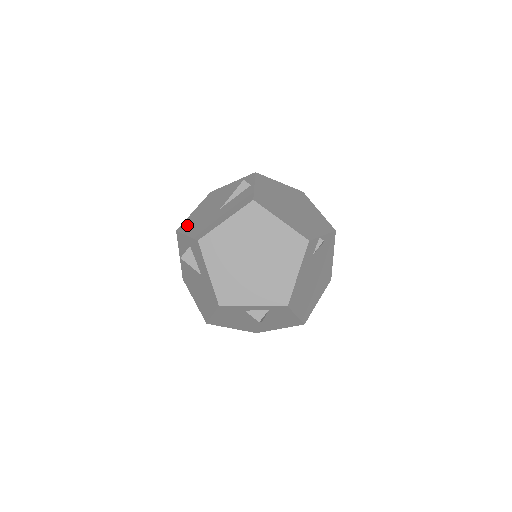
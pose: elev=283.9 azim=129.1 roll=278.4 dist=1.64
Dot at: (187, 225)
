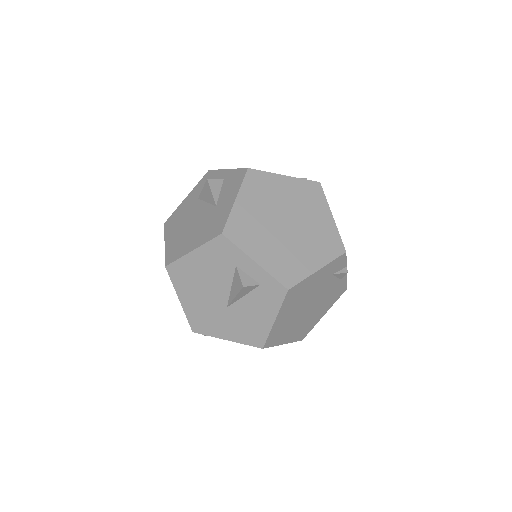
Dot at: occluded
